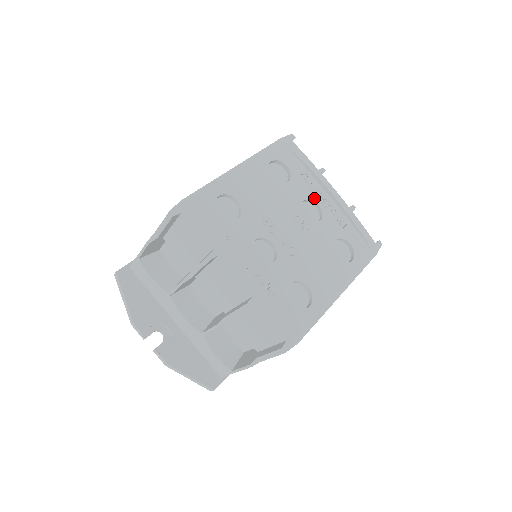
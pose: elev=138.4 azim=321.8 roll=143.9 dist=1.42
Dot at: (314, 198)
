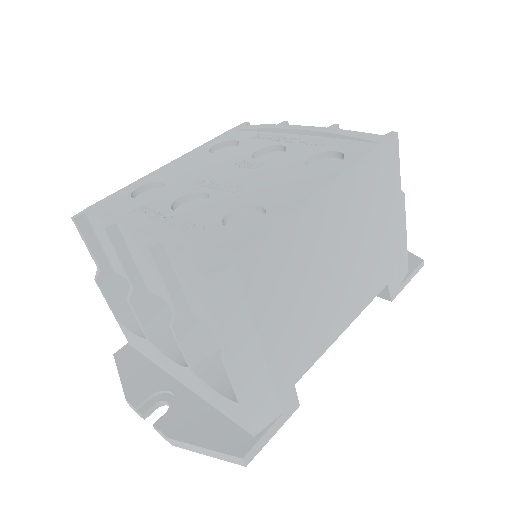
Dot at: (273, 144)
